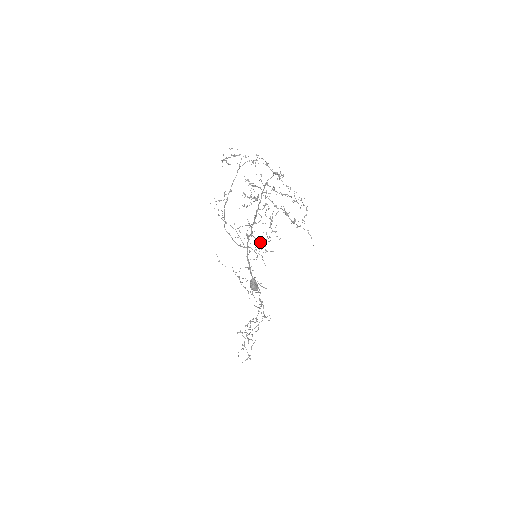
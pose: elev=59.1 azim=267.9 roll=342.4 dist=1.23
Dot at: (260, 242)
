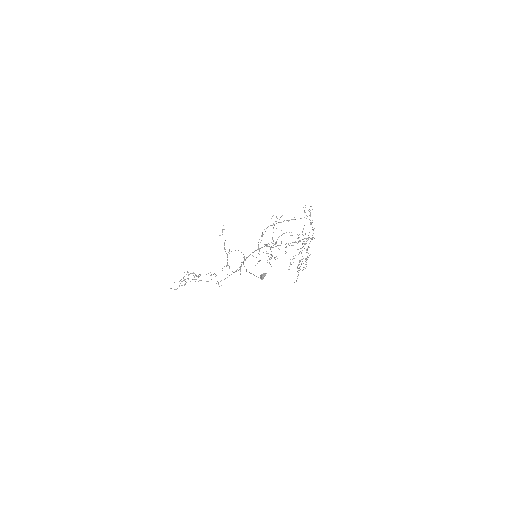
Dot at: (272, 256)
